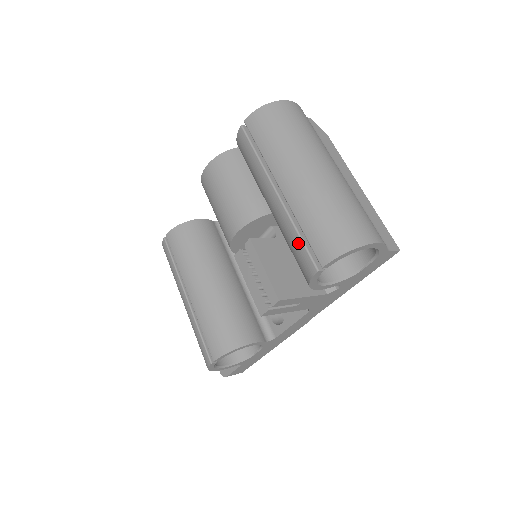
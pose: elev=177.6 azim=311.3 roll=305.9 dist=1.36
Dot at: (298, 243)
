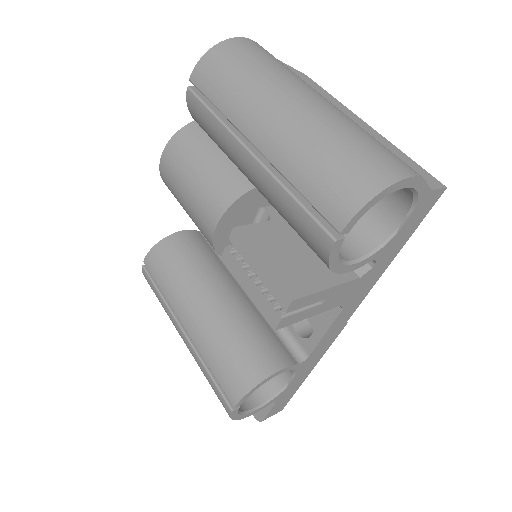
Dot at: (297, 211)
